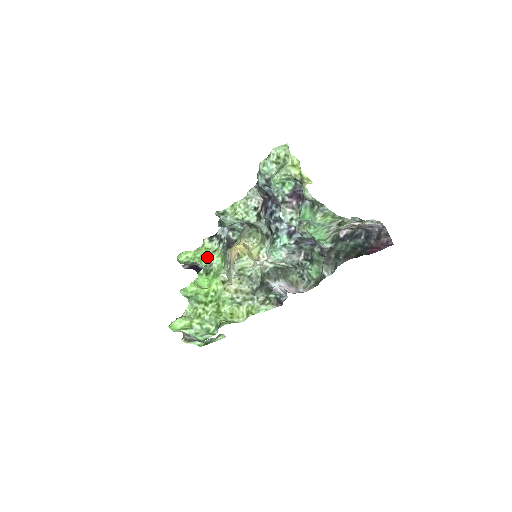
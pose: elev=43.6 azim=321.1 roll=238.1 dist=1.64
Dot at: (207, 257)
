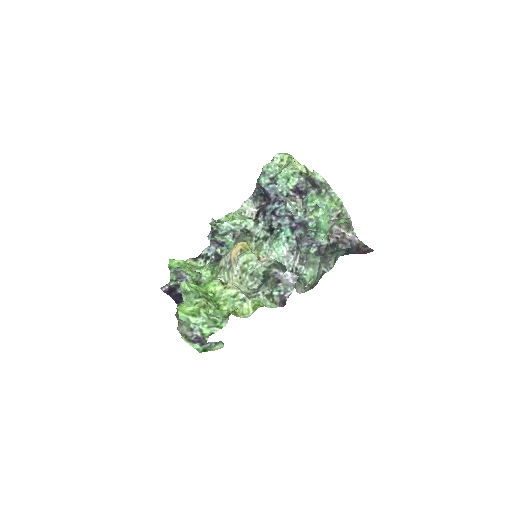
Dot at: (195, 270)
